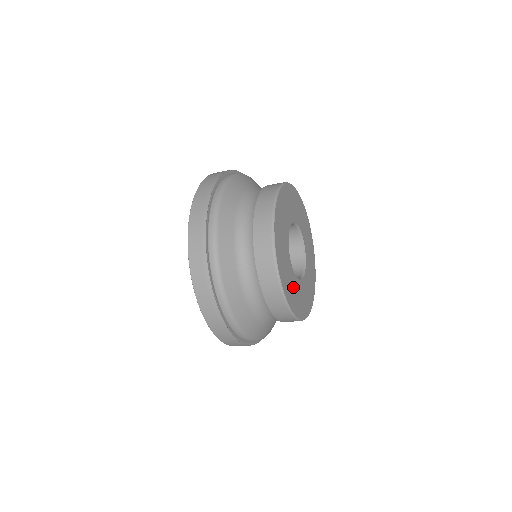
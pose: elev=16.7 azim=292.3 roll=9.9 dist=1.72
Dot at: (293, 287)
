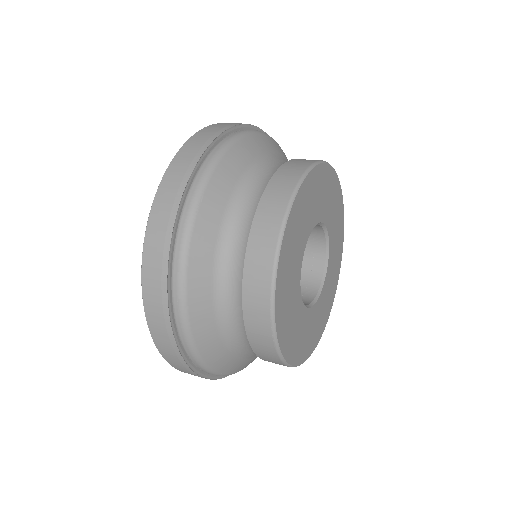
Dot at: (302, 330)
